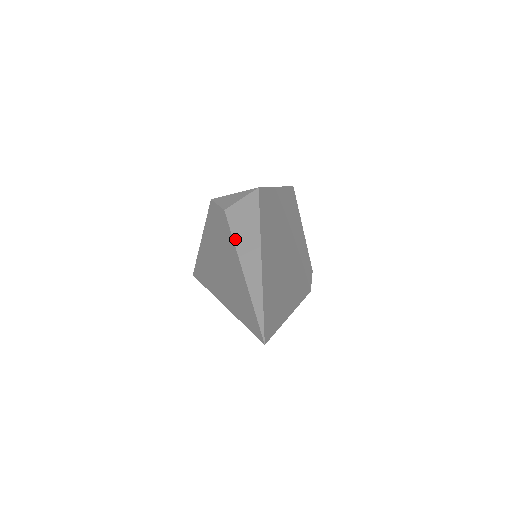
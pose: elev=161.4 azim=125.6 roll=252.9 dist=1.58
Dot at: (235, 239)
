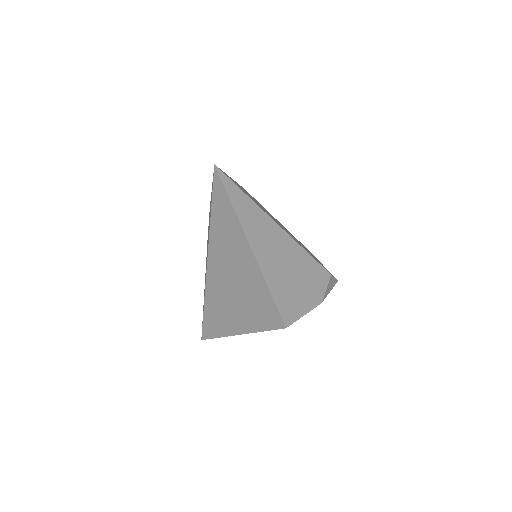
Dot at: occluded
